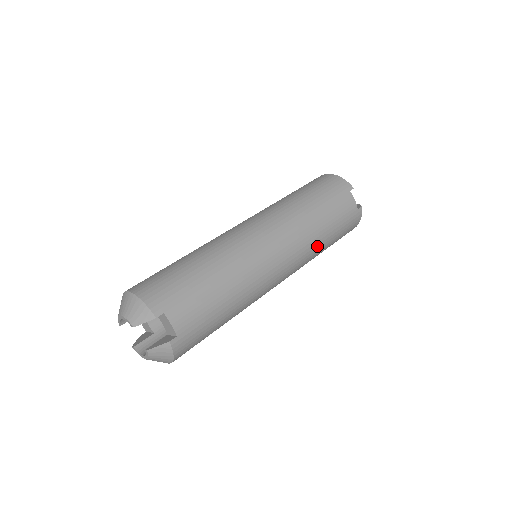
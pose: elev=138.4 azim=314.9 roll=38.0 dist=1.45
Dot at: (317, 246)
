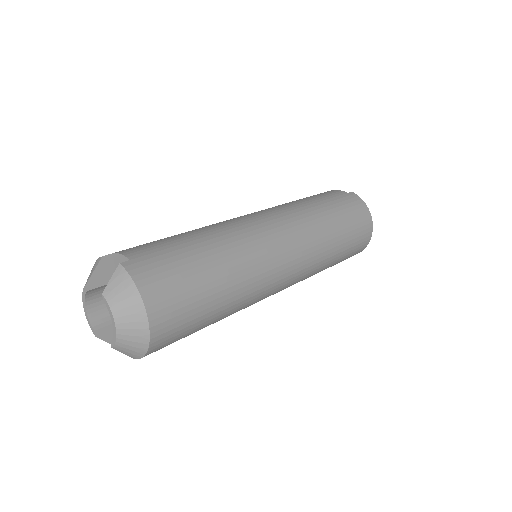
Dot at: (312, 213)
